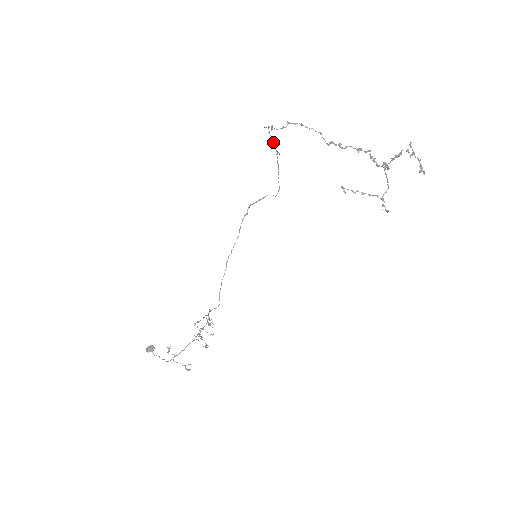
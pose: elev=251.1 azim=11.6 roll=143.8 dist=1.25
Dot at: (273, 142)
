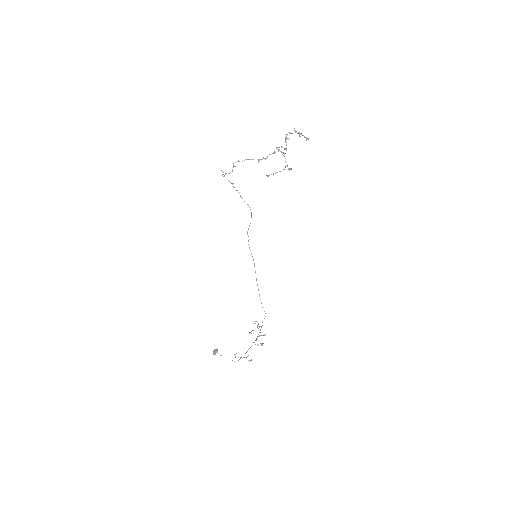
Dot at: occluded
